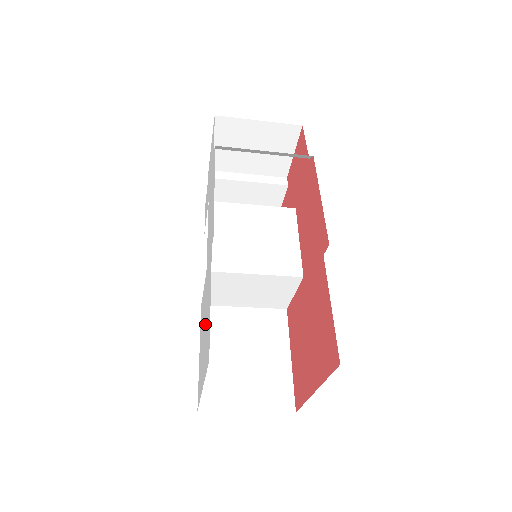
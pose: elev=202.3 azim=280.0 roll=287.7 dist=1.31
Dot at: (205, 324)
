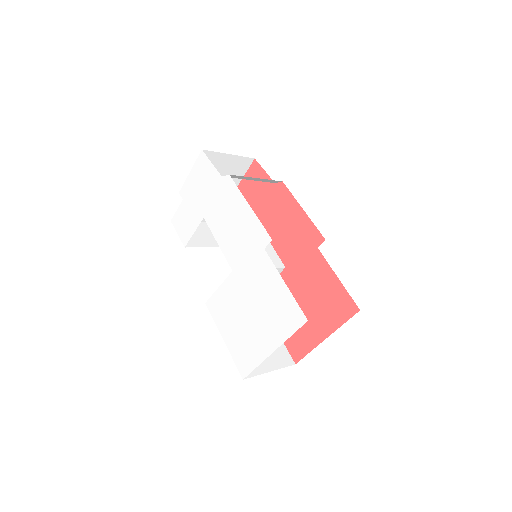
Dot at: (258, 307)
